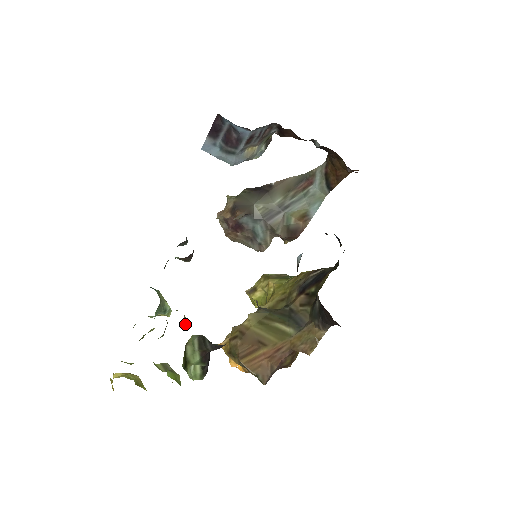
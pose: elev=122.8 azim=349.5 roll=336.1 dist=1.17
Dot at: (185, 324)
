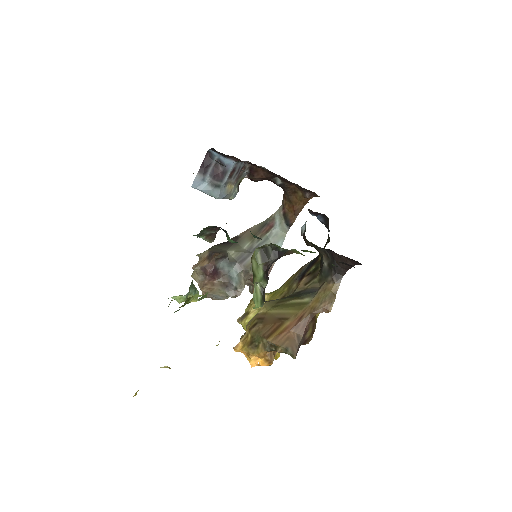
Dot at: occluded
